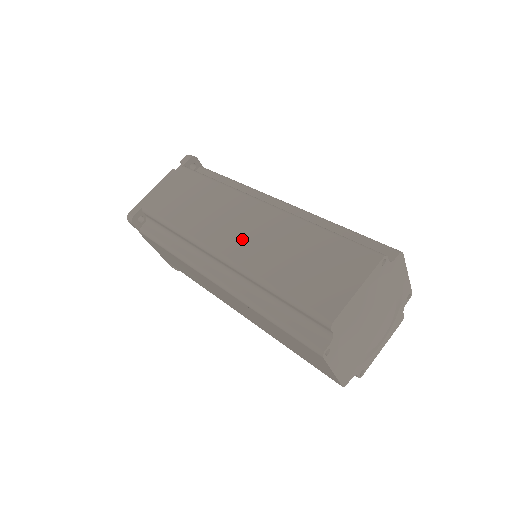
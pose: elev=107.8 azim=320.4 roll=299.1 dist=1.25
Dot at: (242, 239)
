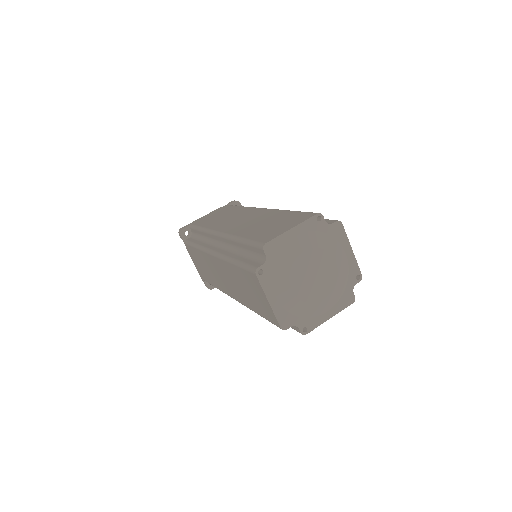
Dot at: (238, 224)
